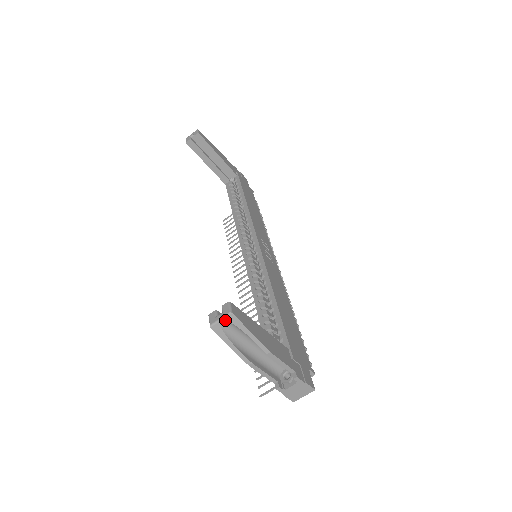
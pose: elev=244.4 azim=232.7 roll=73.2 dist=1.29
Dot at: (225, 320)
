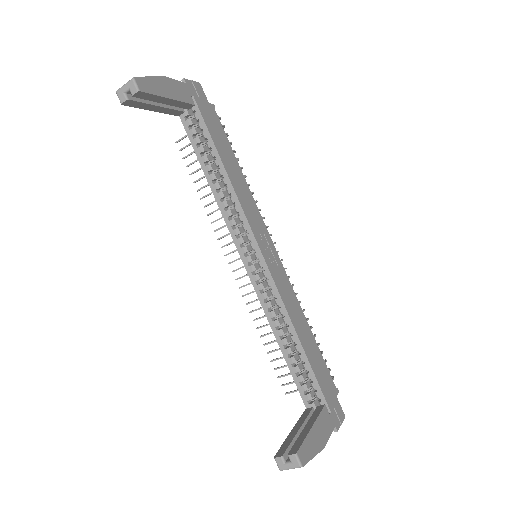
Dot at: (294, 468)
